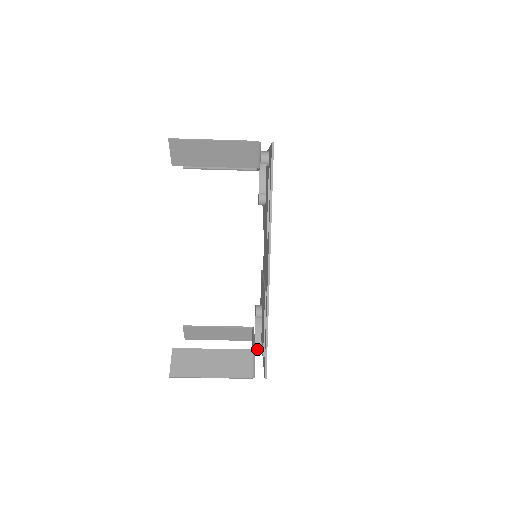
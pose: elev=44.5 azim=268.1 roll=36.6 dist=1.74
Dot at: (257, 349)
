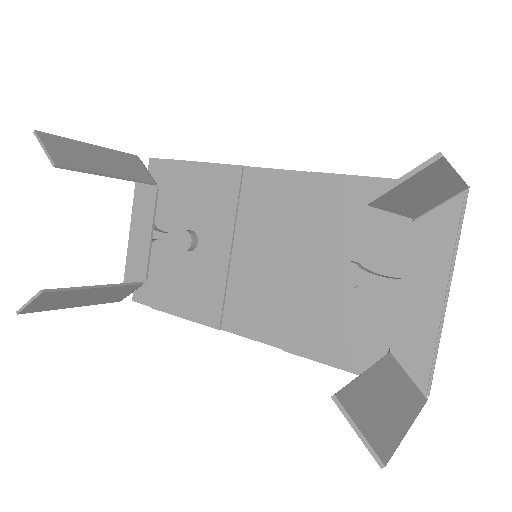
Dot at: occluded
